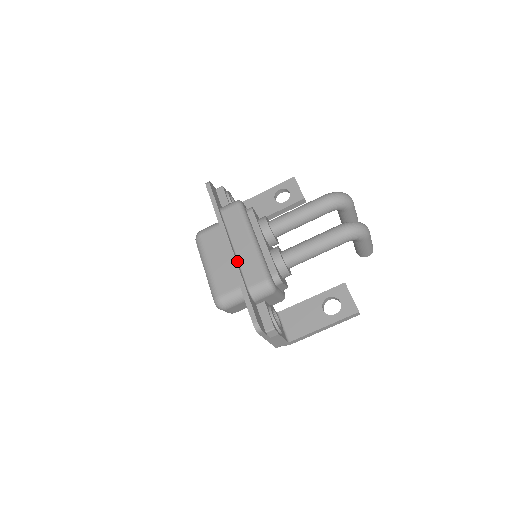
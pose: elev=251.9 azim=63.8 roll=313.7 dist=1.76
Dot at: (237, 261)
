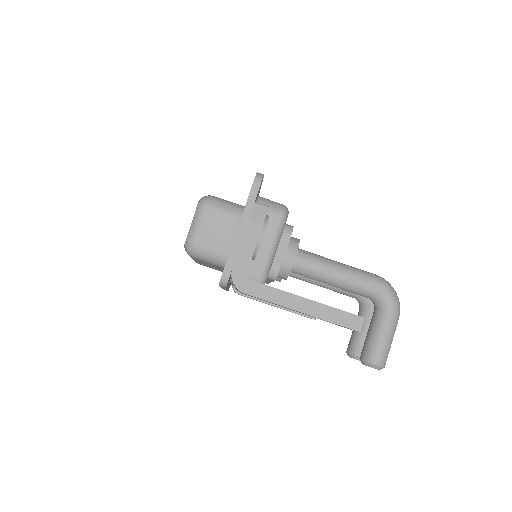
Dot at: occluded
